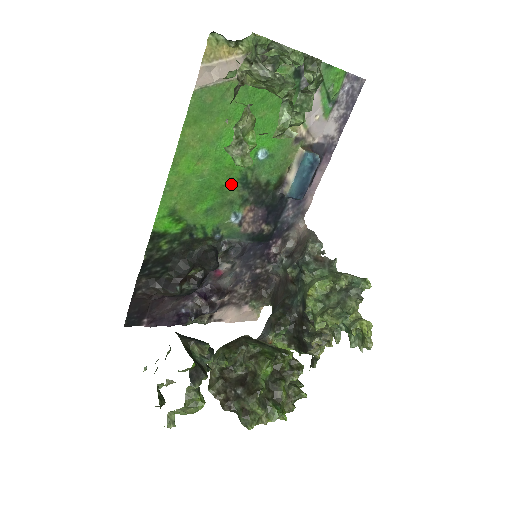
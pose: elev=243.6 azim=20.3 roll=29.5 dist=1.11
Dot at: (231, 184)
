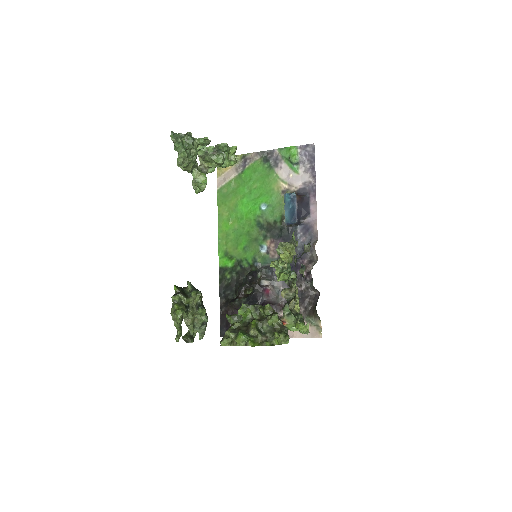
Dot at: (253, 229)
